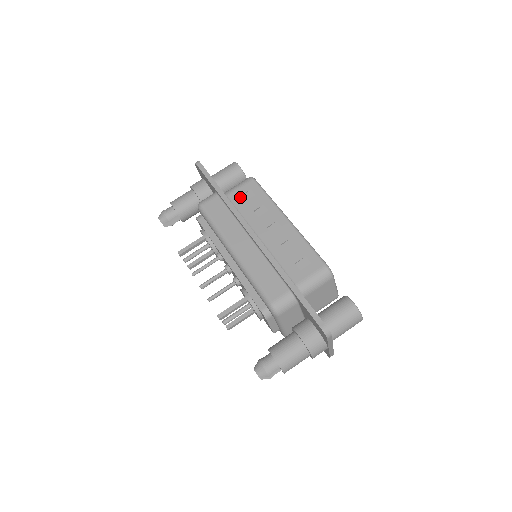
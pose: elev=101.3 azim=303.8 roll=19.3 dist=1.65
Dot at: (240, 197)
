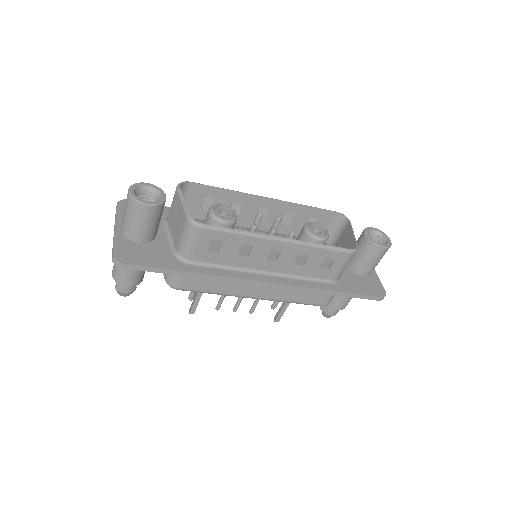
Dot at: (207, 253)
